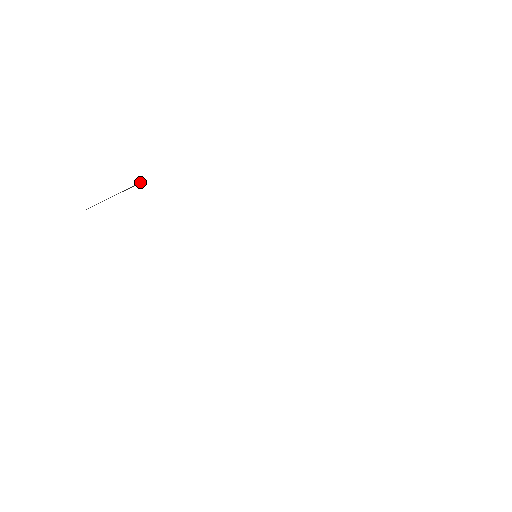
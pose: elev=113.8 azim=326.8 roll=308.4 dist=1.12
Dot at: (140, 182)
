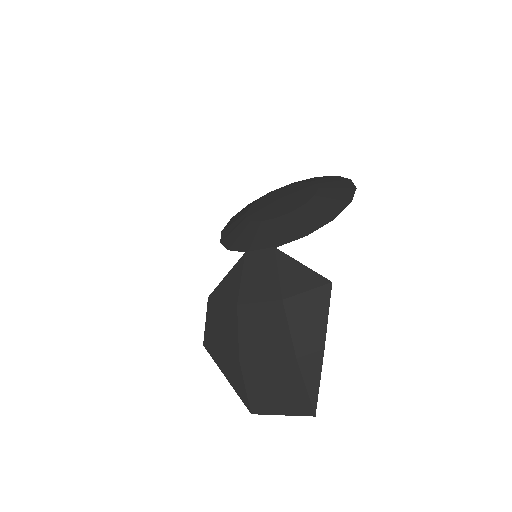
Dot at: (305, 356)
